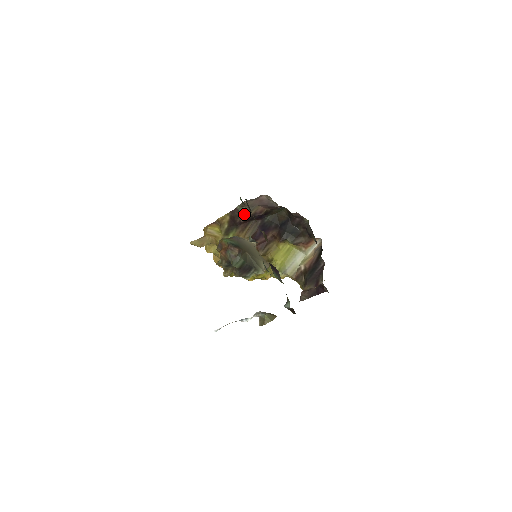
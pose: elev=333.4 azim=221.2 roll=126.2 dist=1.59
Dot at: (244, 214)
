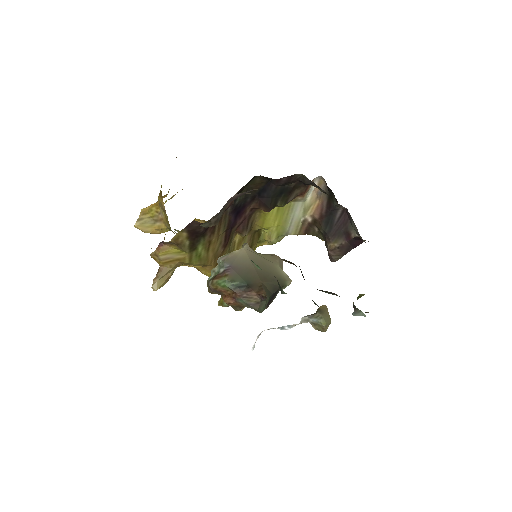
Dot at: (213, 225)
